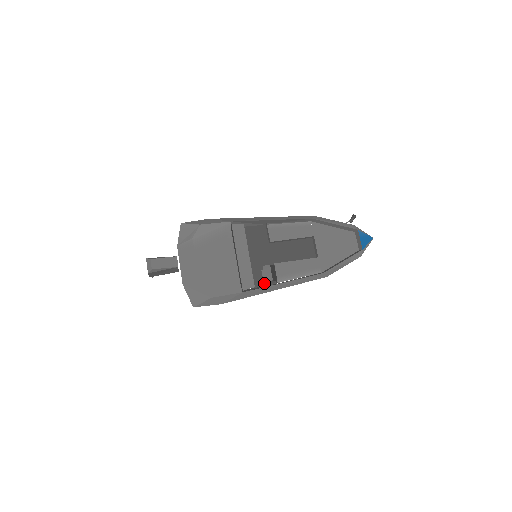
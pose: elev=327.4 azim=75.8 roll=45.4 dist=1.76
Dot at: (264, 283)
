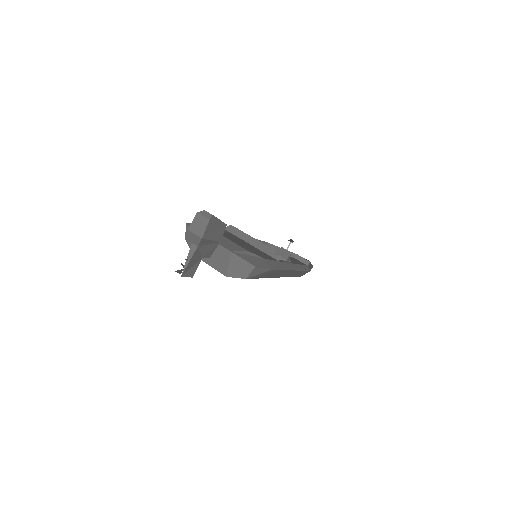
Dot at: occluded
